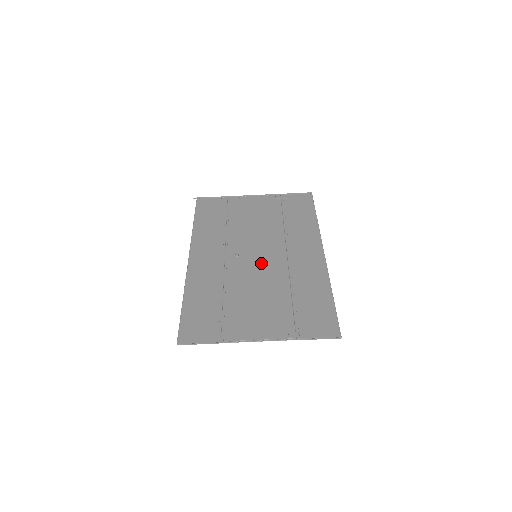
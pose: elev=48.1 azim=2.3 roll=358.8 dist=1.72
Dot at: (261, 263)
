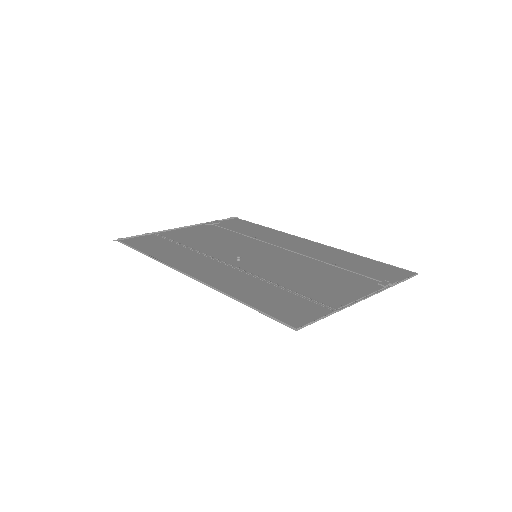
Dot at: (270, 258)
